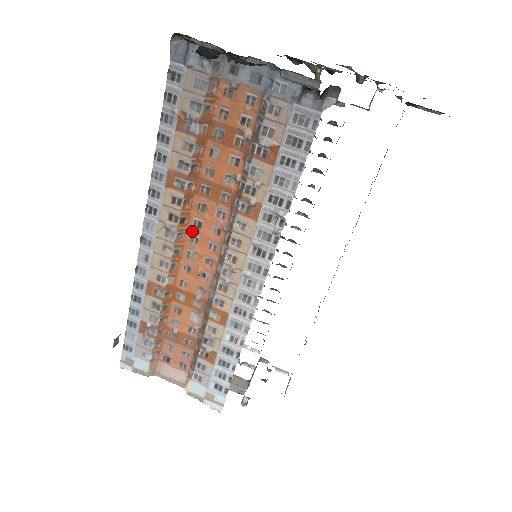
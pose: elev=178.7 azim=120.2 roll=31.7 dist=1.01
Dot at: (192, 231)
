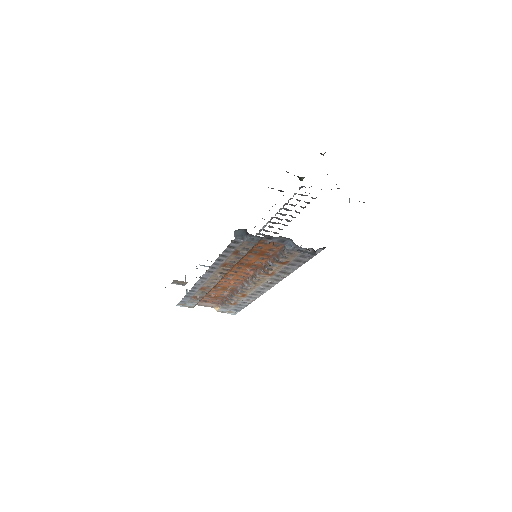
Dot at: (231, 274)
